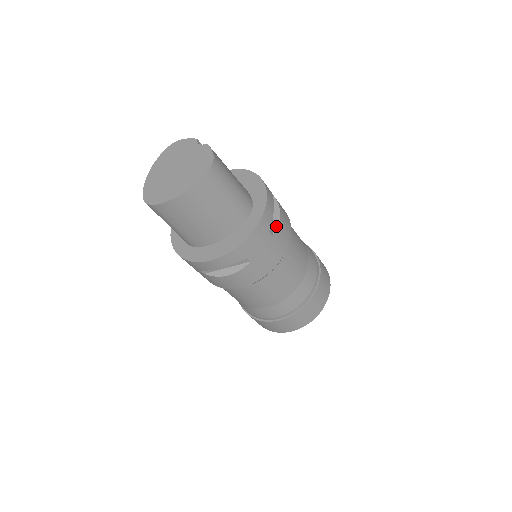
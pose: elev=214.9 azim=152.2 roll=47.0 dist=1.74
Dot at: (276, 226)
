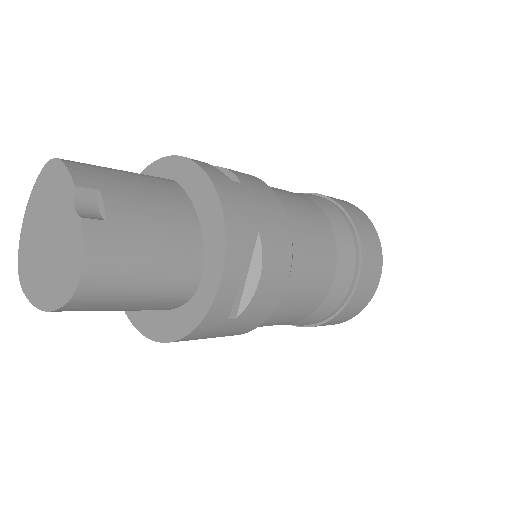
Dot at: (246, 301)
